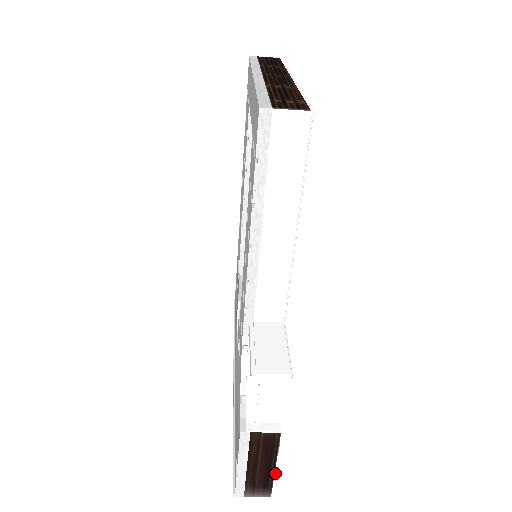
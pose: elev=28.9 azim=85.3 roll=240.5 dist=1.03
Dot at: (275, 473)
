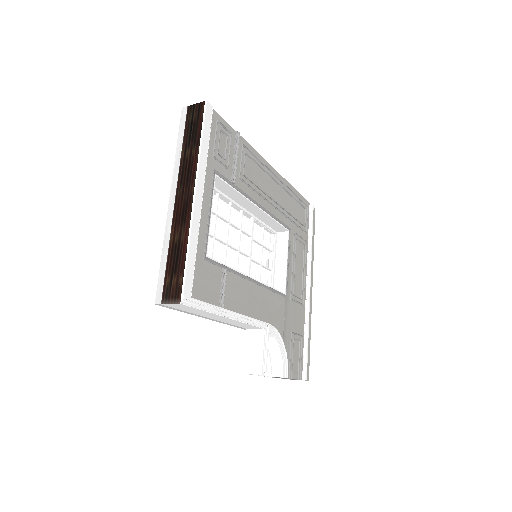
Dot at: (300, 379)
